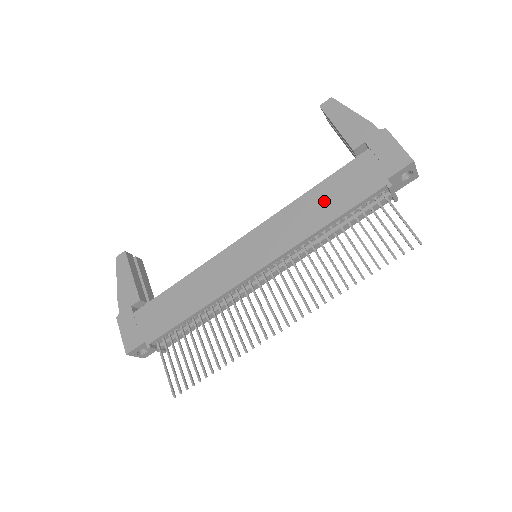
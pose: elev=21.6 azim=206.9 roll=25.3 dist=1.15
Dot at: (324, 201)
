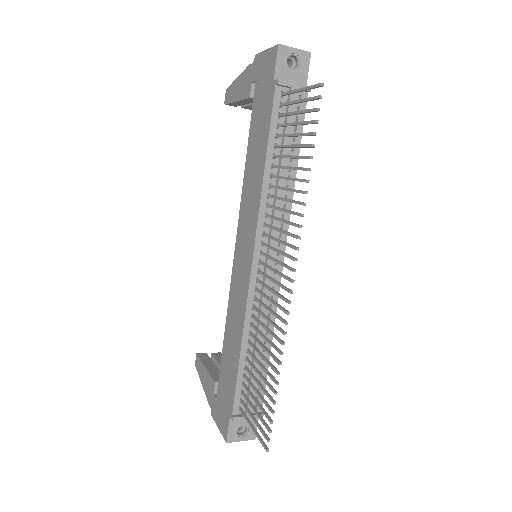
Dot at: (255, 154)
